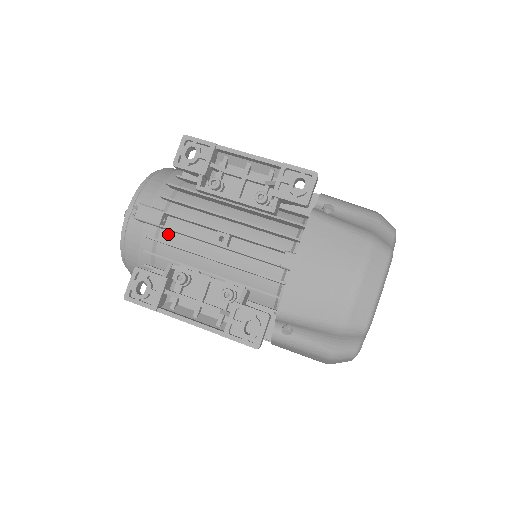
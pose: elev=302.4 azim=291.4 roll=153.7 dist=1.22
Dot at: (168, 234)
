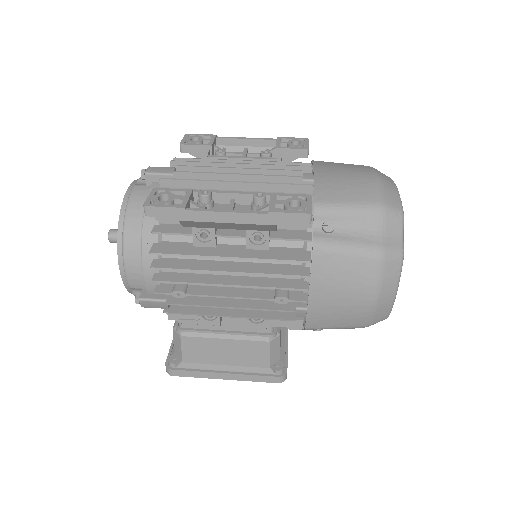
Dot at: occluded
